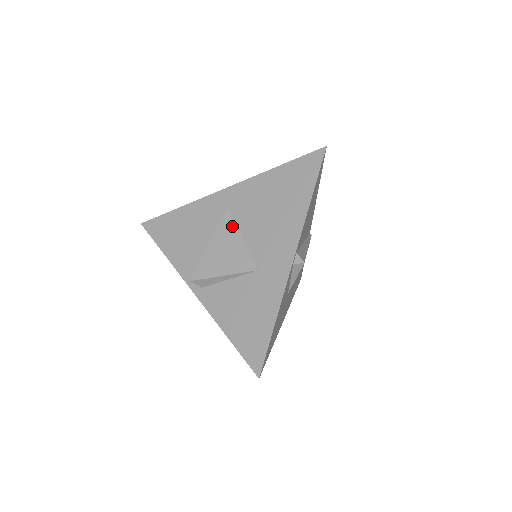
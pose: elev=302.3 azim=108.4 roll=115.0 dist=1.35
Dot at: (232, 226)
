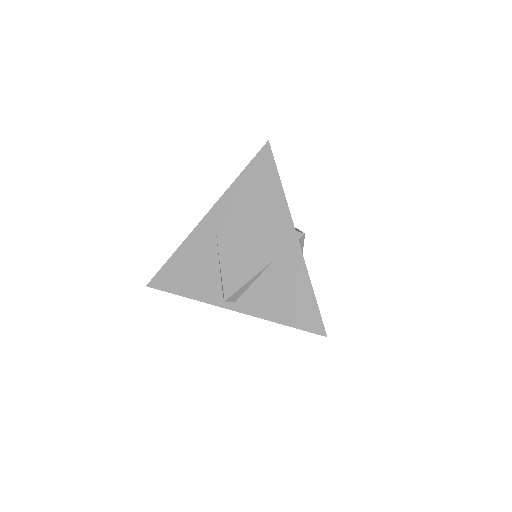
Dot at: (230, 241)
